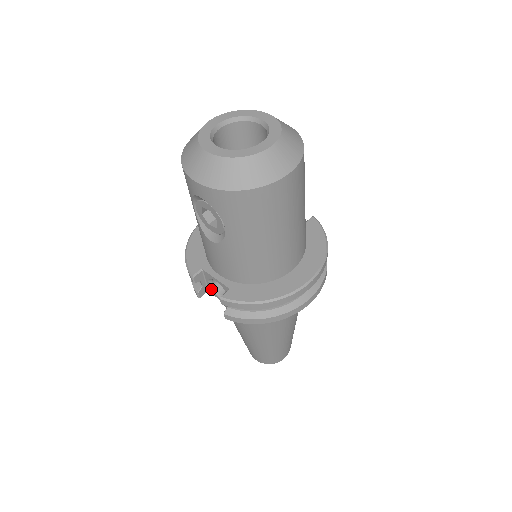
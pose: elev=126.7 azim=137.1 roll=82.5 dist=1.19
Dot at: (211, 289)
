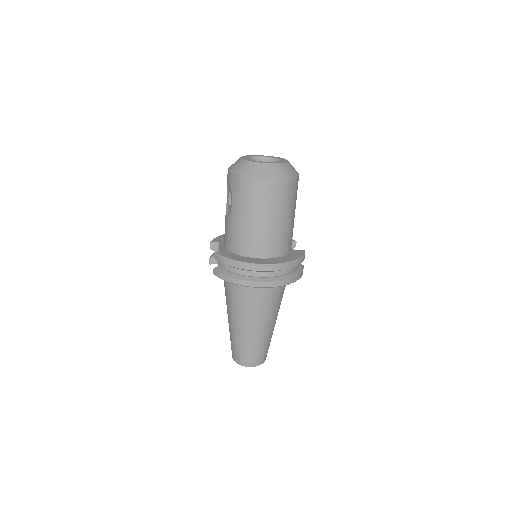
Dot at: occluded
